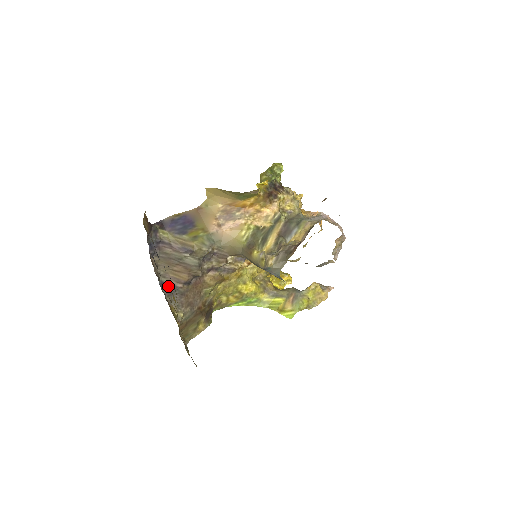
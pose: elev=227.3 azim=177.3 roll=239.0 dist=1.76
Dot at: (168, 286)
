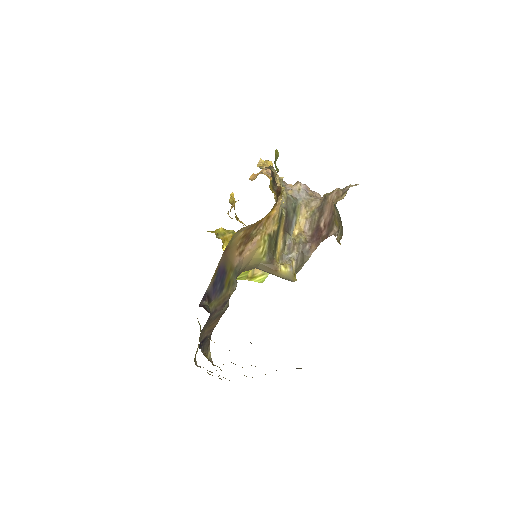
Dot at: (202, 342)
